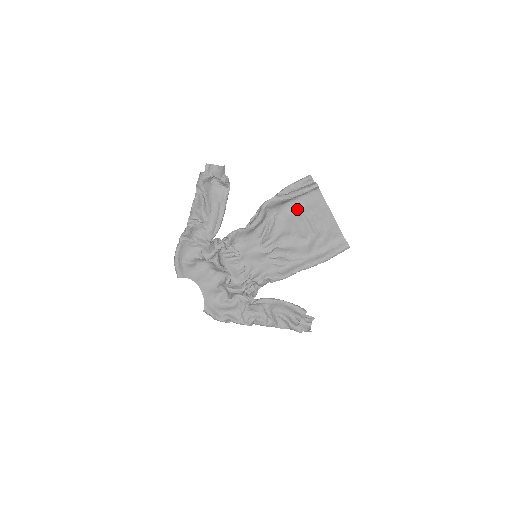
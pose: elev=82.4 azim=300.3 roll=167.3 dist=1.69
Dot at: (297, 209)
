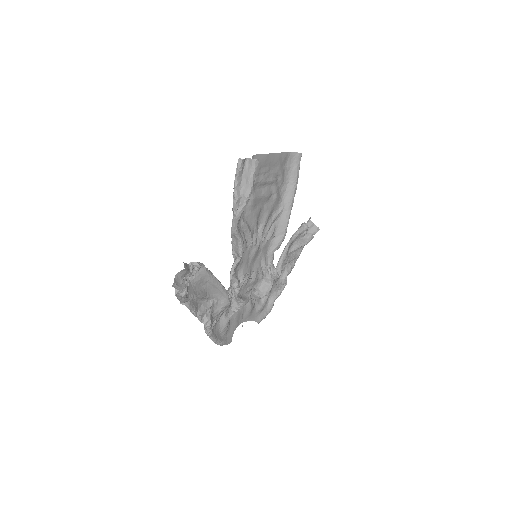
Dot at: (252, 192)
